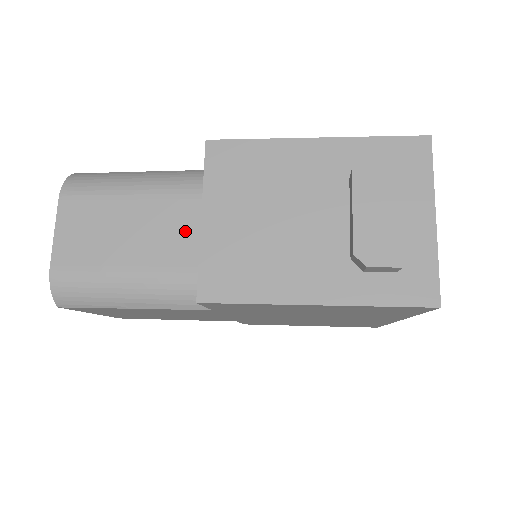
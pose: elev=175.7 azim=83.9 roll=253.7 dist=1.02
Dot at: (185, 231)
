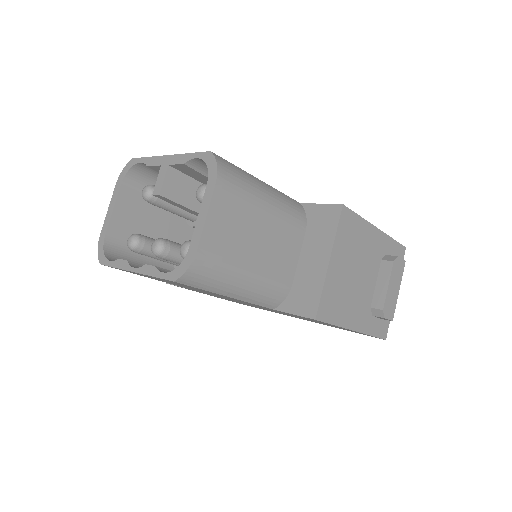
Dot at: (287, 251)
